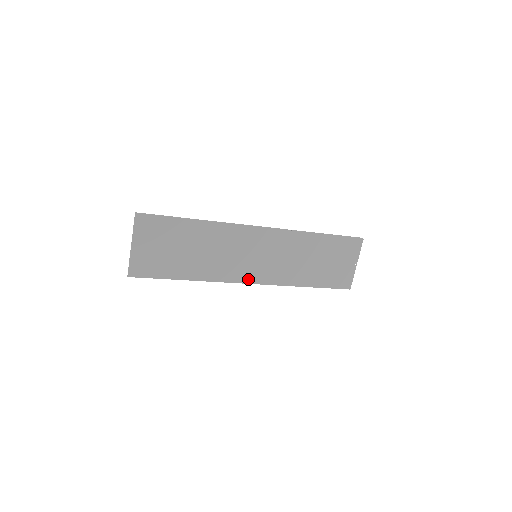
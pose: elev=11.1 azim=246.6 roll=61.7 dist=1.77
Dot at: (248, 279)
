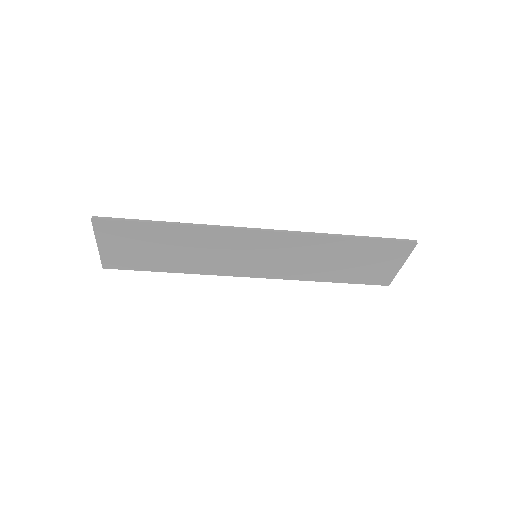
Dot at: (248, 274)
